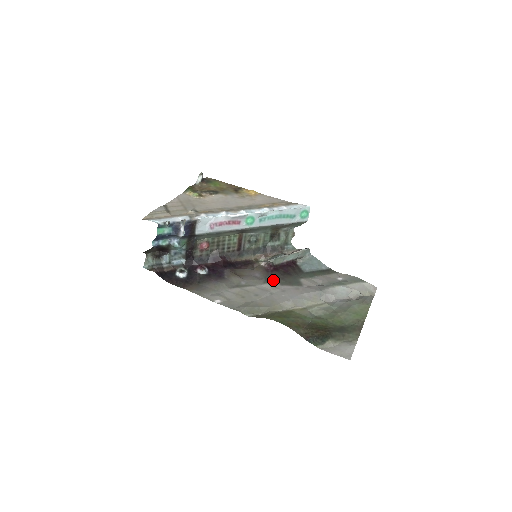
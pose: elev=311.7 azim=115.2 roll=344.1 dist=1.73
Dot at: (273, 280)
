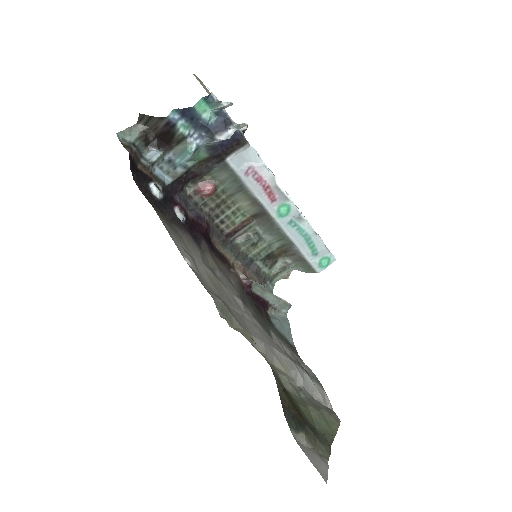
Dot at: (246, 303)
